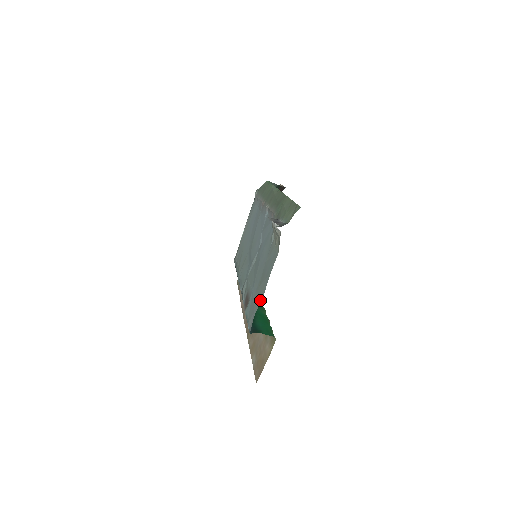
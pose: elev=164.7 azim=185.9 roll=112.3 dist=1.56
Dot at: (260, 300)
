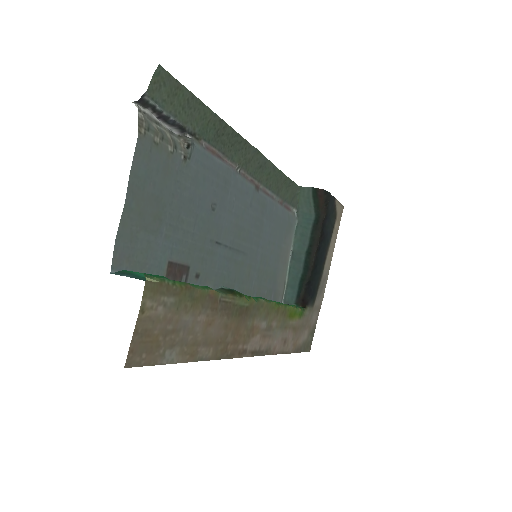
Dot at: (123, 217)
